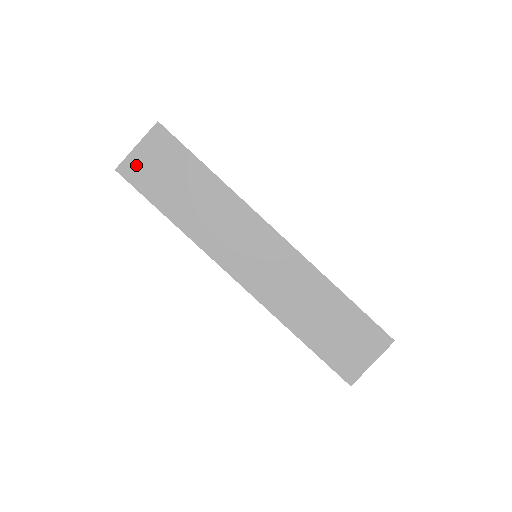
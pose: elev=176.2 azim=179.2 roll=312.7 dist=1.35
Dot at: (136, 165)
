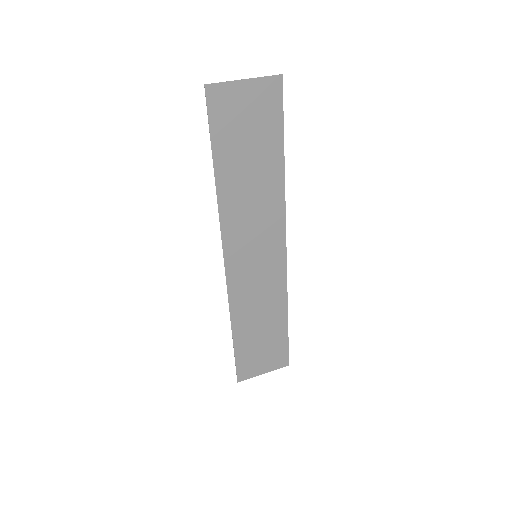
Dot at: (228, 98)
